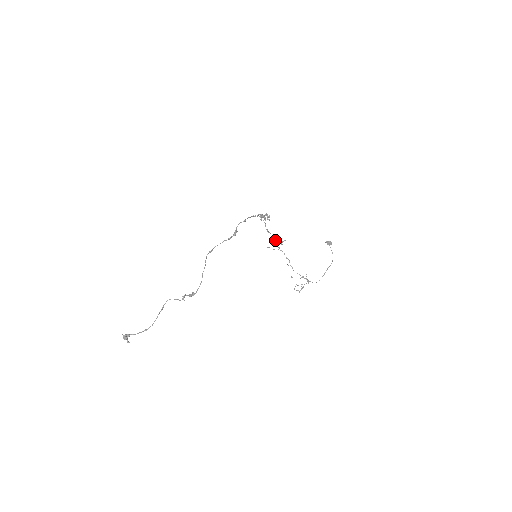
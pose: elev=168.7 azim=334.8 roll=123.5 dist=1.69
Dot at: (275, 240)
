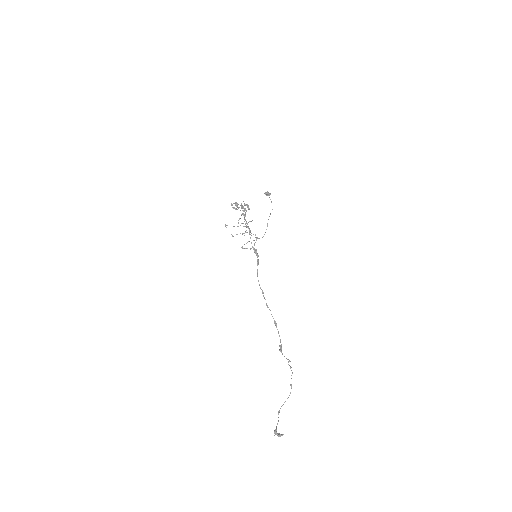
Dot at: occluded
